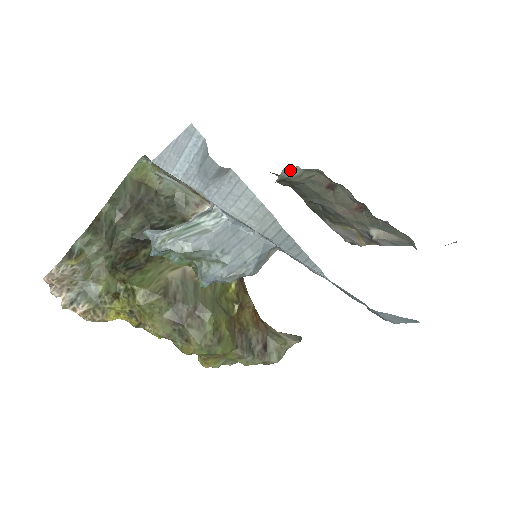
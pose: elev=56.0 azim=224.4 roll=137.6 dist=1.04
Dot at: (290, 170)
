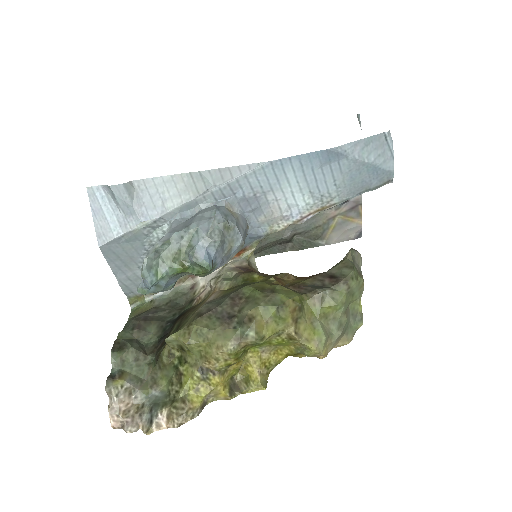
Dot at: occluded
